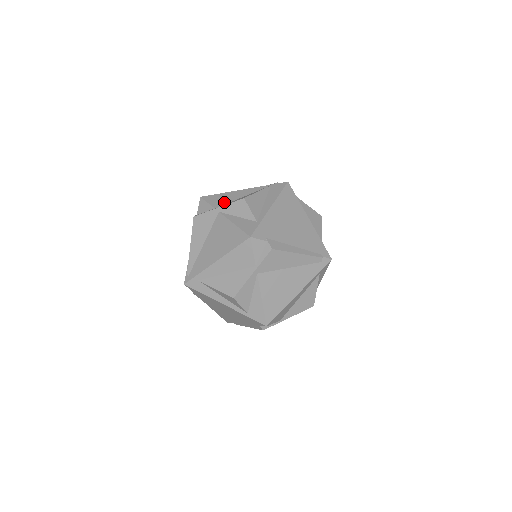
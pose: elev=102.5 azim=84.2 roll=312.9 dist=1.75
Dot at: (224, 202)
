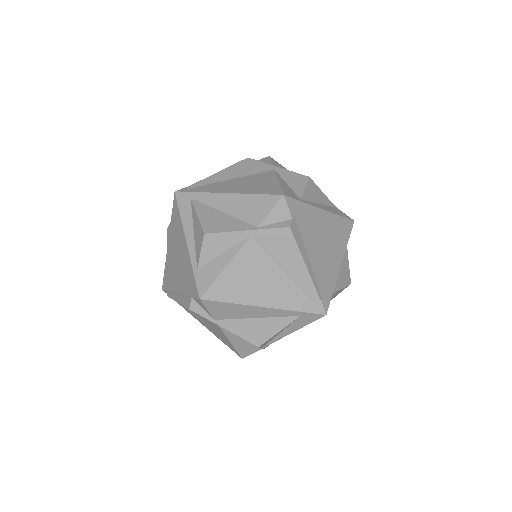
Dot at: occluded
